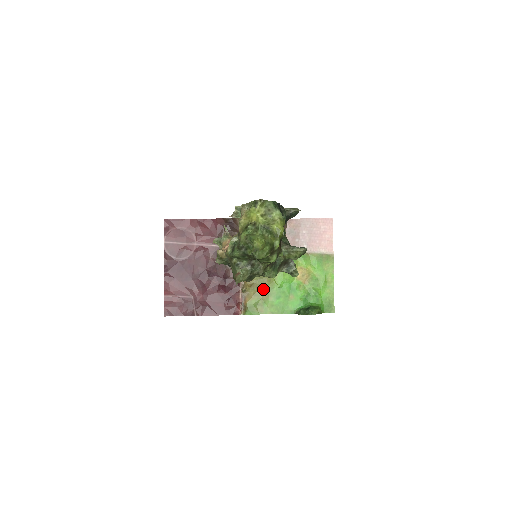
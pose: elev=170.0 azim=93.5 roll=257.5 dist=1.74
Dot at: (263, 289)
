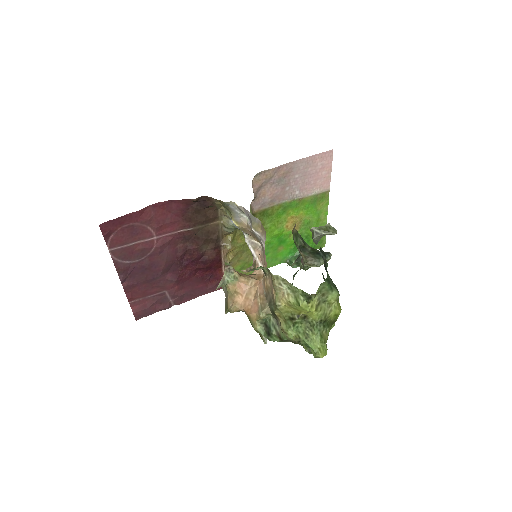
Dot at: (248, 253)
